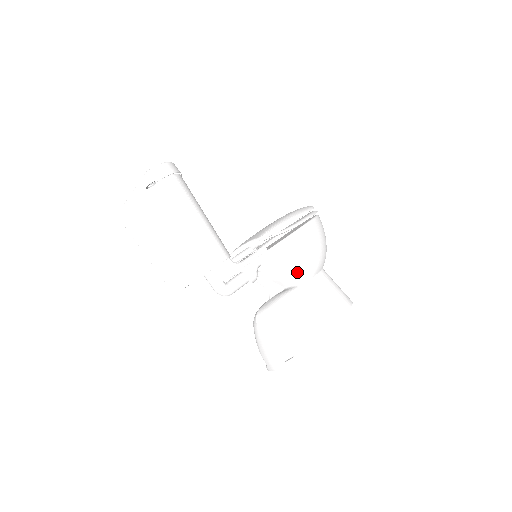
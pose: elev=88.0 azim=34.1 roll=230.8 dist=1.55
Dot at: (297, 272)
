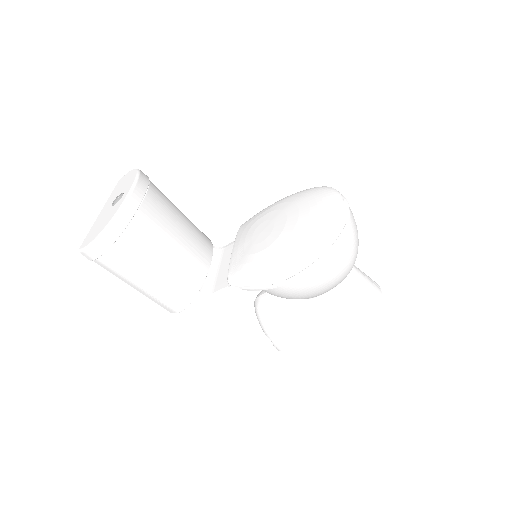
Dot at: occluded
